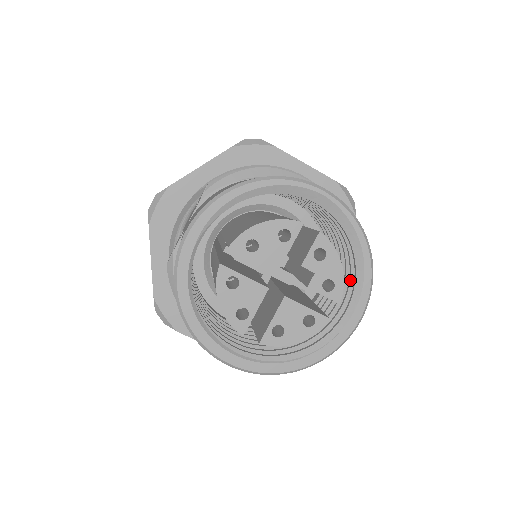
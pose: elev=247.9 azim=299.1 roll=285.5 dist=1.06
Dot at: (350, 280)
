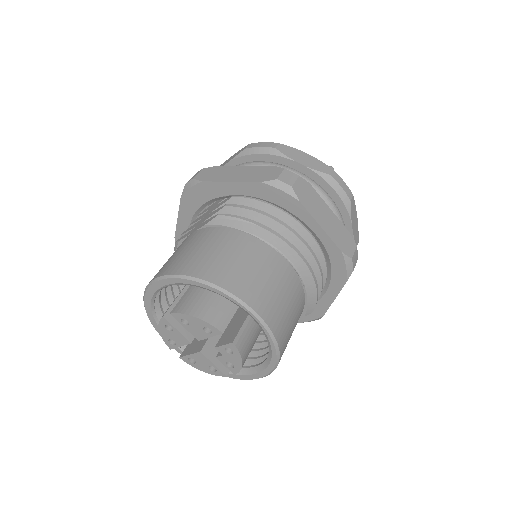
Dot at: occluded
